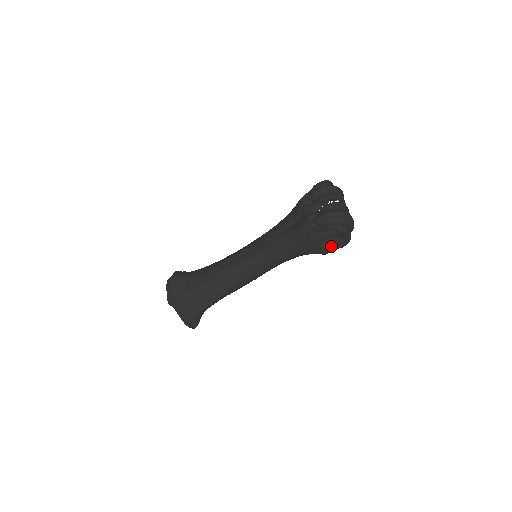
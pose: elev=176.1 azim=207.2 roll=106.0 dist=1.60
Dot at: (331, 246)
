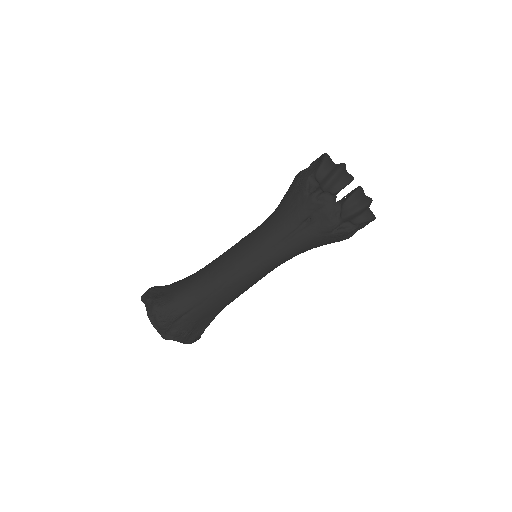
Dot at: (354, 233)
